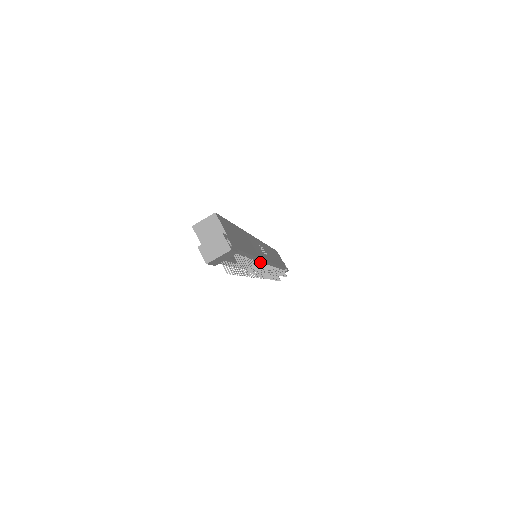
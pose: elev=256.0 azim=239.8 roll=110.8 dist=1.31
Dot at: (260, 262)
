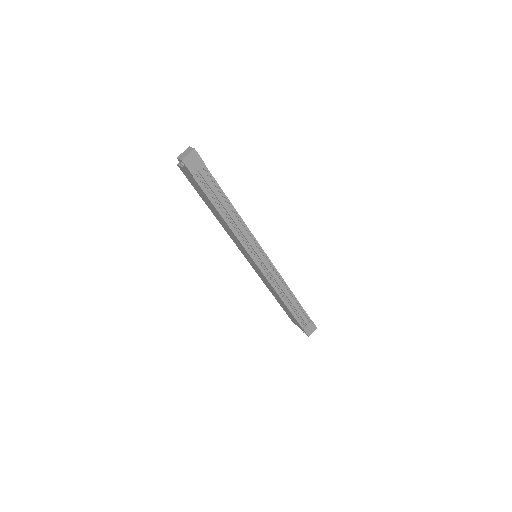
Dot at: (251, 238)
